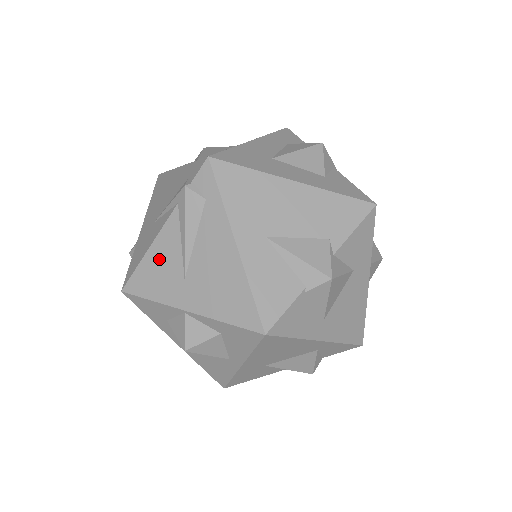
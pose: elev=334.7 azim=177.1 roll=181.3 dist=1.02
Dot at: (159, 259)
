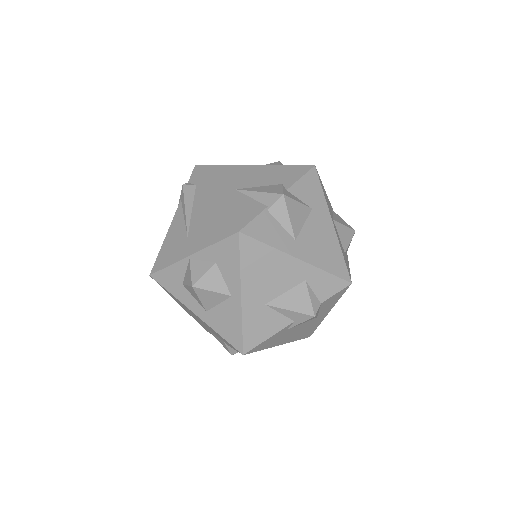
Dot at: (172, 237)
